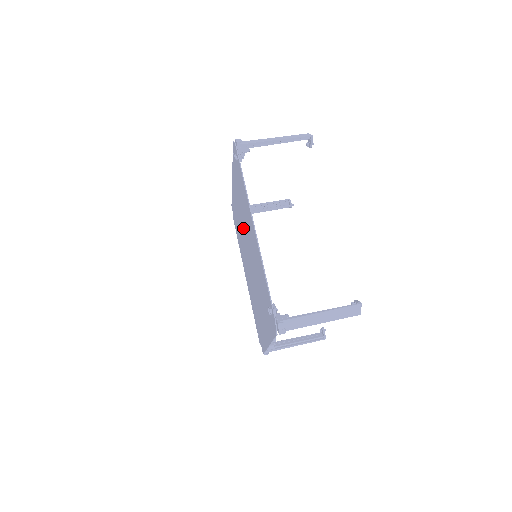
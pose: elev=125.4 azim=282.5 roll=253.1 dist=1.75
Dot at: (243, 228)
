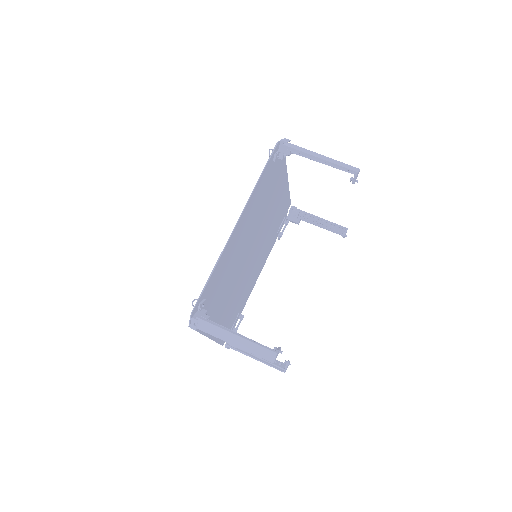
Dot at: (262, 225)
